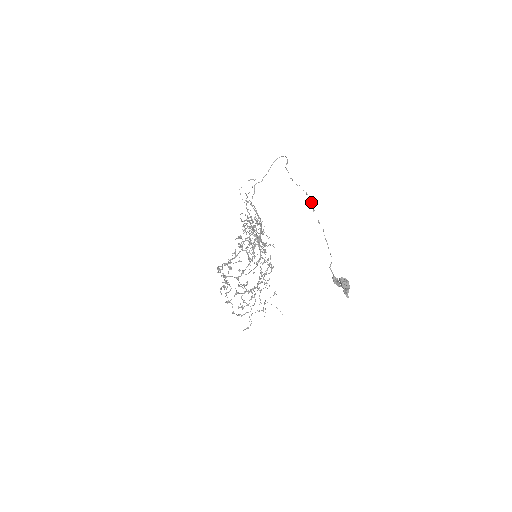
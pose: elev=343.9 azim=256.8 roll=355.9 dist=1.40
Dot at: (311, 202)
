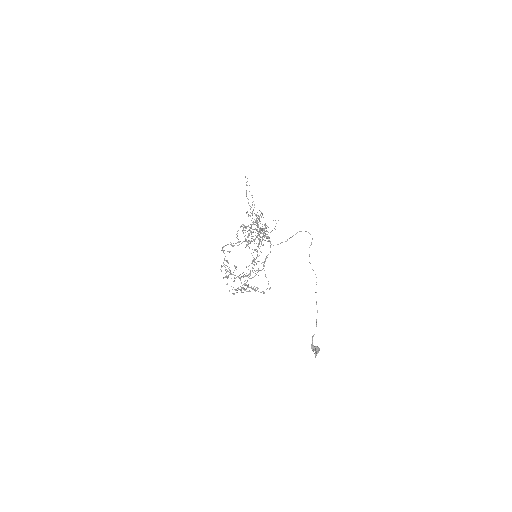
Dot at: occluded
